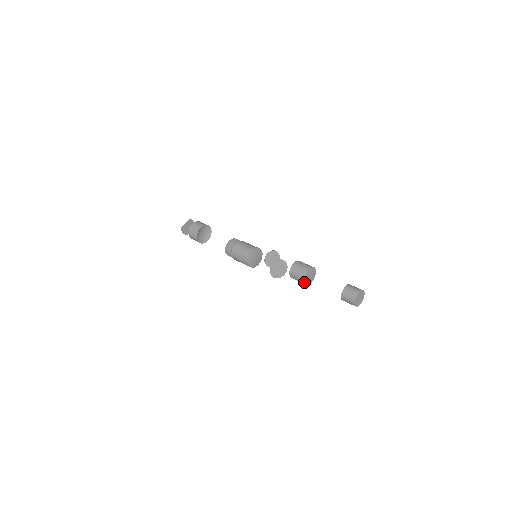
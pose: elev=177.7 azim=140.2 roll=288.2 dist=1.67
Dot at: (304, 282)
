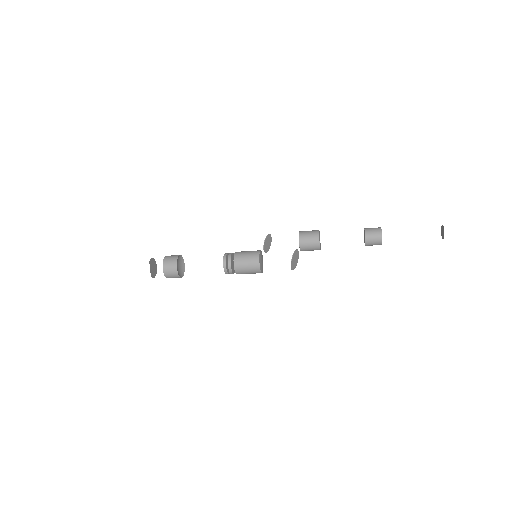
Dot at: occluded
